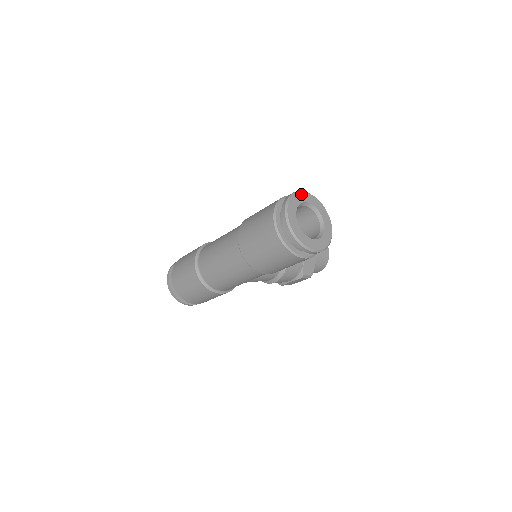
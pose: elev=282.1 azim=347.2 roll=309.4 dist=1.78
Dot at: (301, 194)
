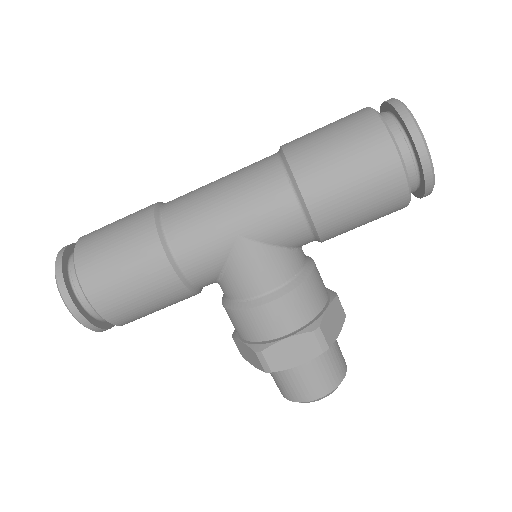
Dot at: occluded
